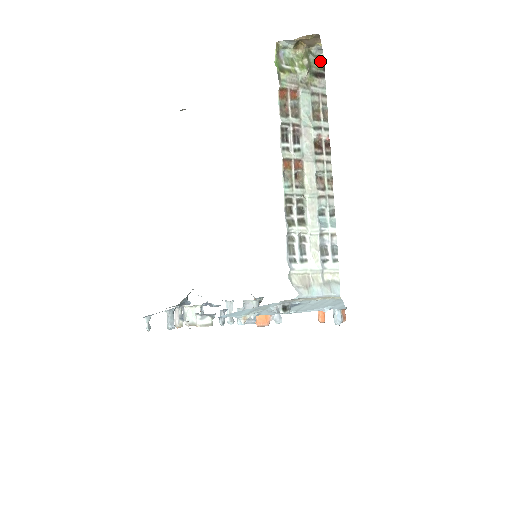
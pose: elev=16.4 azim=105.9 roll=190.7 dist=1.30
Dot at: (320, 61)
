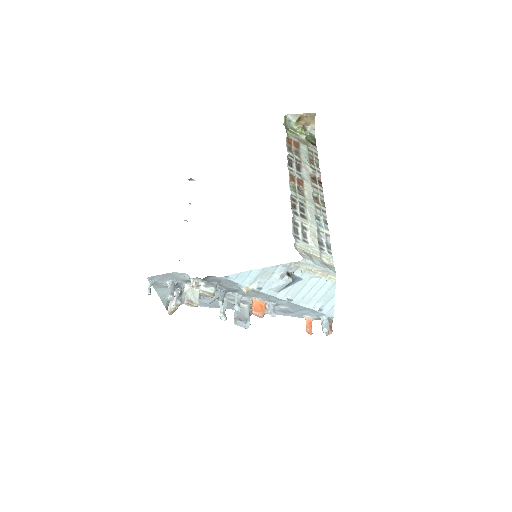
Dot at: (313, 137)
